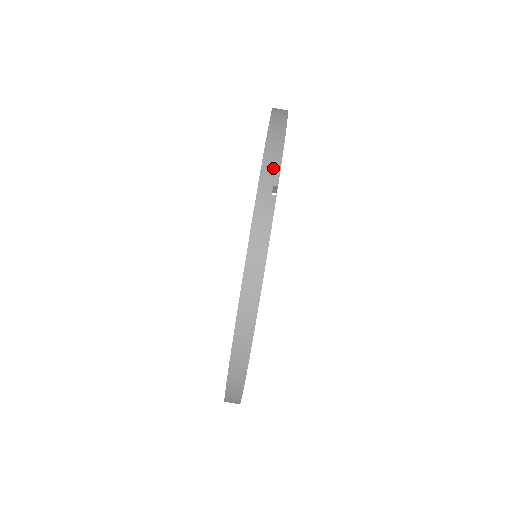
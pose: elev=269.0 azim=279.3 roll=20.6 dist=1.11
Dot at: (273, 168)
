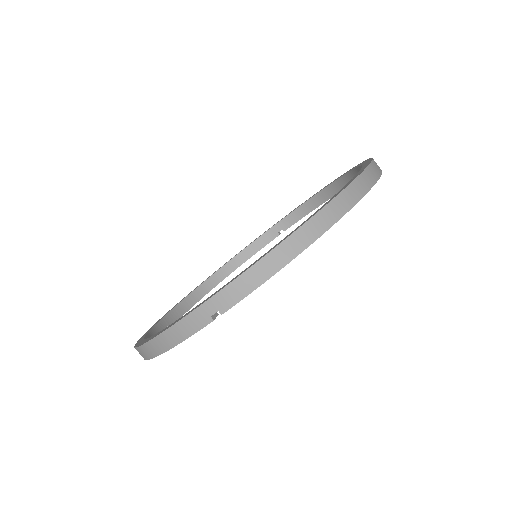
Dot at: (233, 297)
